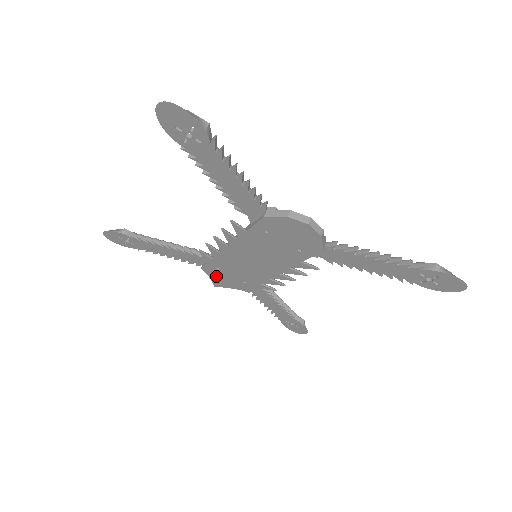
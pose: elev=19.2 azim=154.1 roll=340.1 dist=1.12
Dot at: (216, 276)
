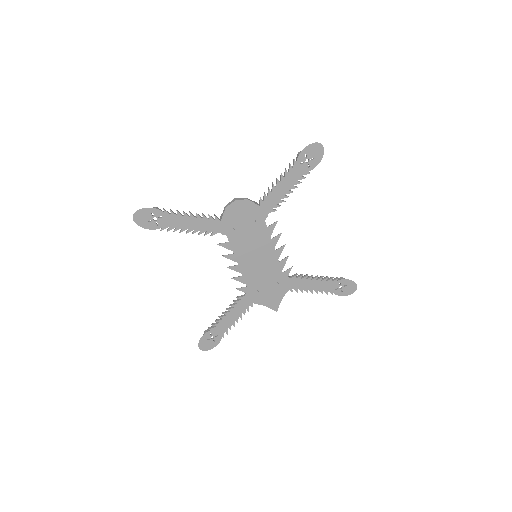
Dot at: (265, 300)
